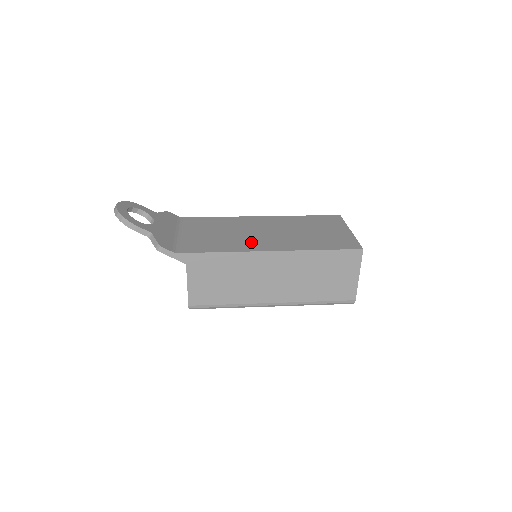
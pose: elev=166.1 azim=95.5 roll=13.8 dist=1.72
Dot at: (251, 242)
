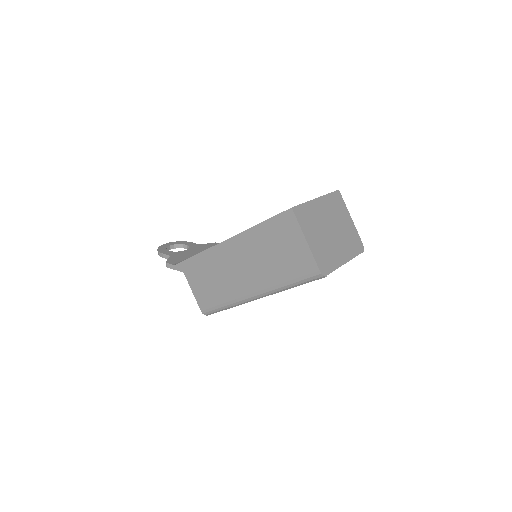
Dot at: occluded
